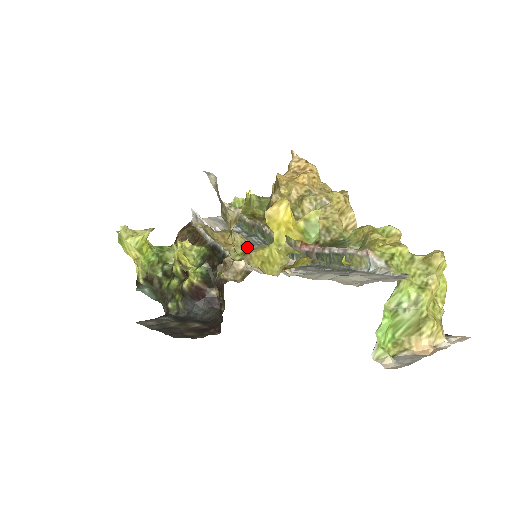
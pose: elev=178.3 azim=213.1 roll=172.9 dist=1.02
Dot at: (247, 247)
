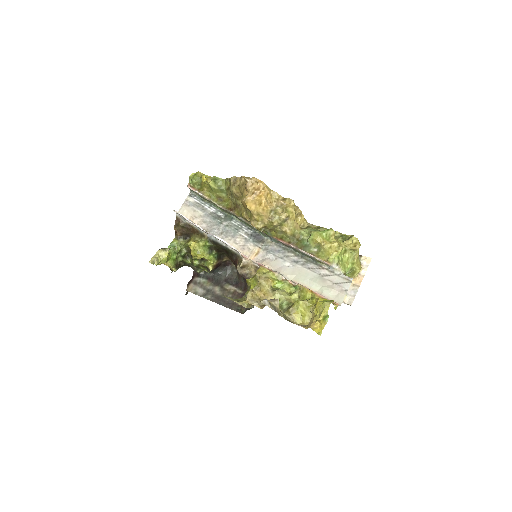
Dot at: (278, 297)
